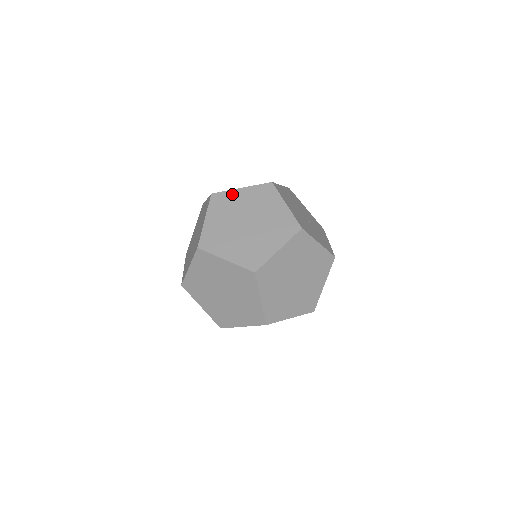
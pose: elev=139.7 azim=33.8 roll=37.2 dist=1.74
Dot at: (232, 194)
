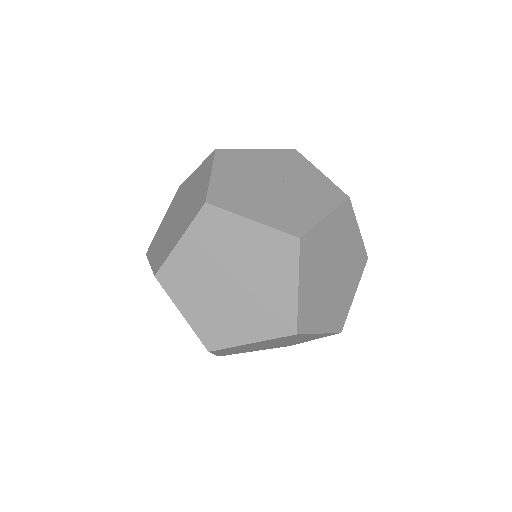
Dot at: (177, 258)
